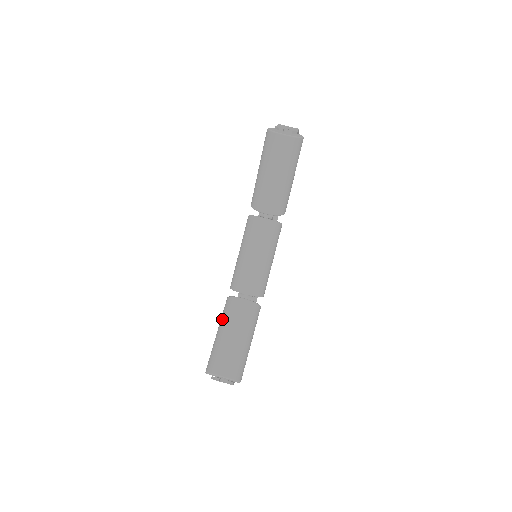
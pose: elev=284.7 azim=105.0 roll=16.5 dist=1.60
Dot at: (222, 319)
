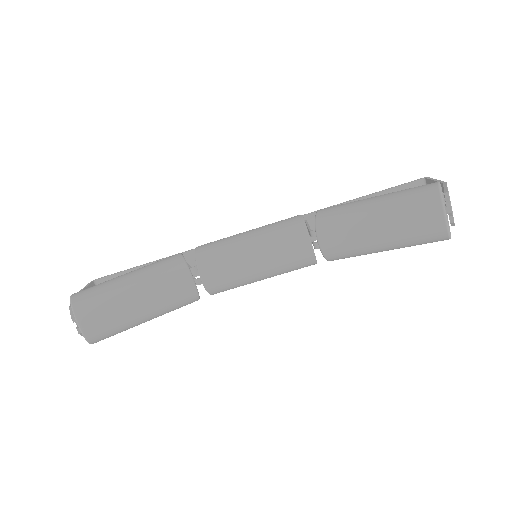
Dot at: (150, 271)
